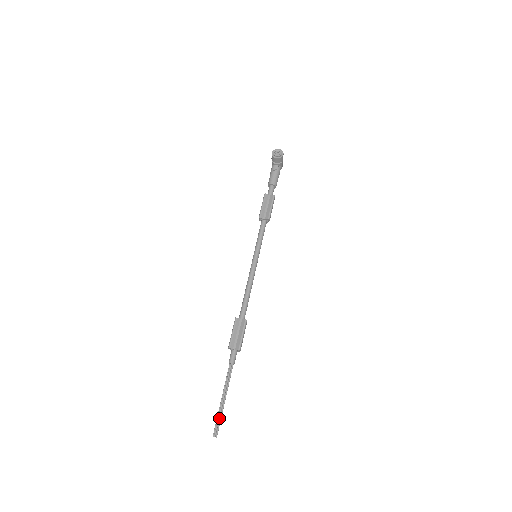
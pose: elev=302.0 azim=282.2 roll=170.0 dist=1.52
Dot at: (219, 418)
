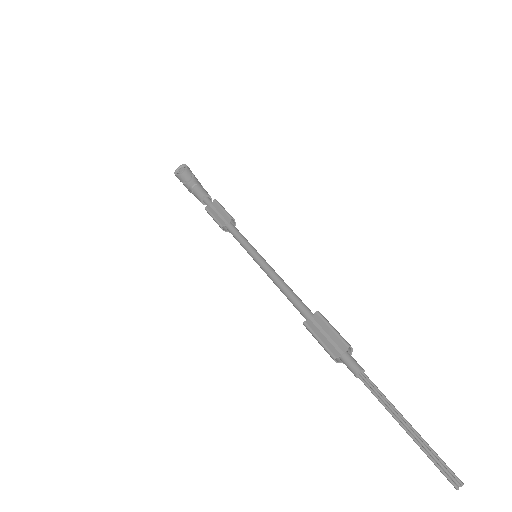
Dot at: (431, 453)
